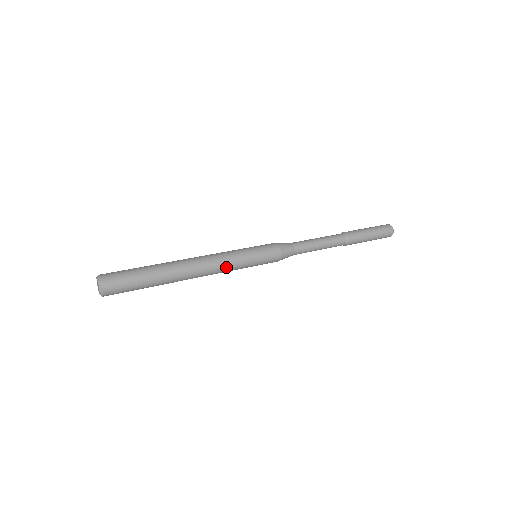
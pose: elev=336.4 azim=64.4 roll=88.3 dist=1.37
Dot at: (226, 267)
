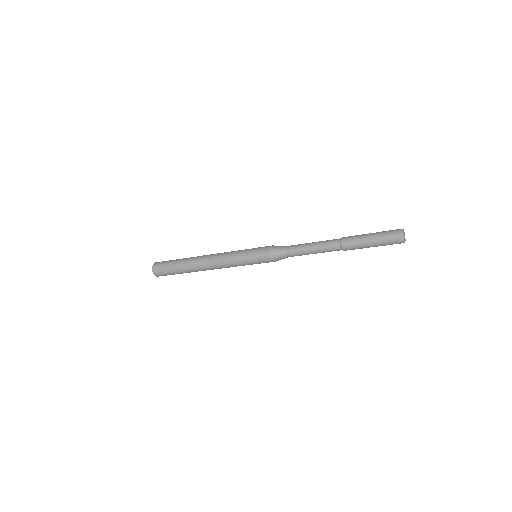
Dot at: (227, 264)
